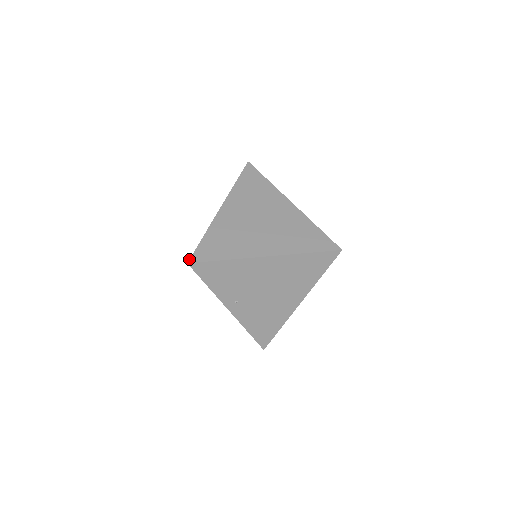
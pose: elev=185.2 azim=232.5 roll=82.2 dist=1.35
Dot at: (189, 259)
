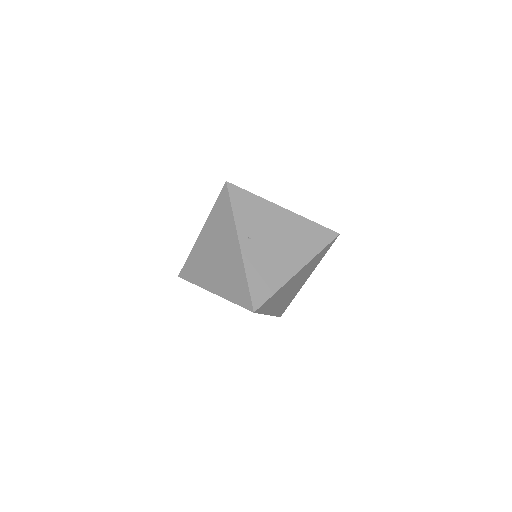
Dot at: (227, 182)
